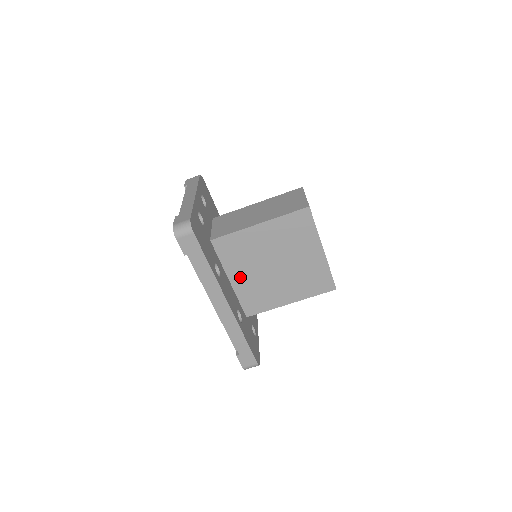
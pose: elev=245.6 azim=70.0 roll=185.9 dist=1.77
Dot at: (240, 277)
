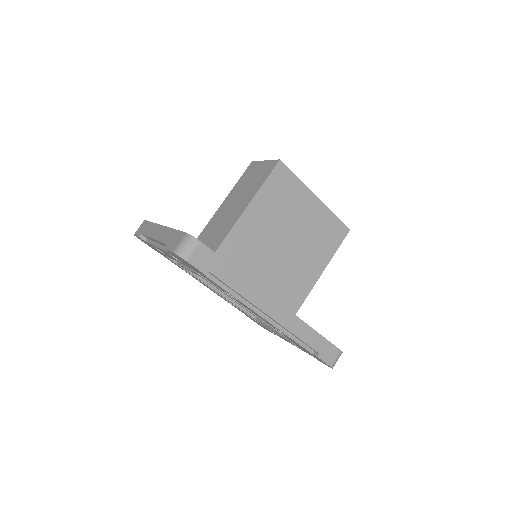
Dot at: (262, 279)
